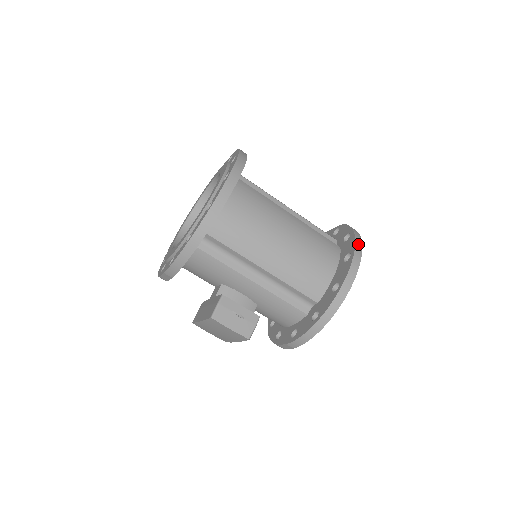
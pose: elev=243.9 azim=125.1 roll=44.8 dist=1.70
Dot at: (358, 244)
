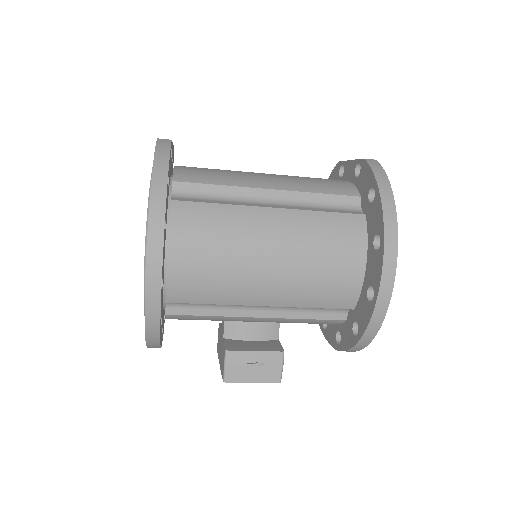
Dot at: (388, 216)
